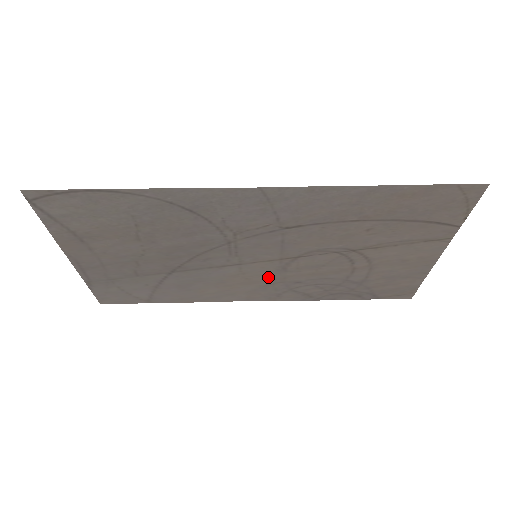
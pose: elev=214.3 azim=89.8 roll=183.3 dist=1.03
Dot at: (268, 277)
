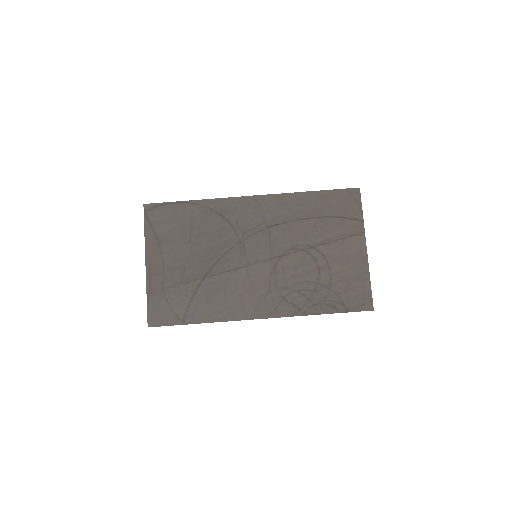
Dot at: (266, 282)
